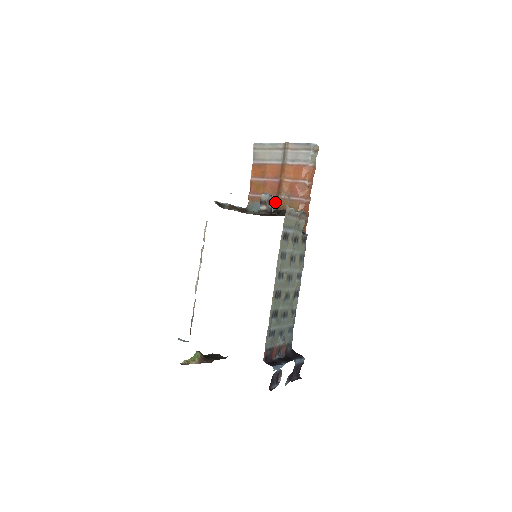
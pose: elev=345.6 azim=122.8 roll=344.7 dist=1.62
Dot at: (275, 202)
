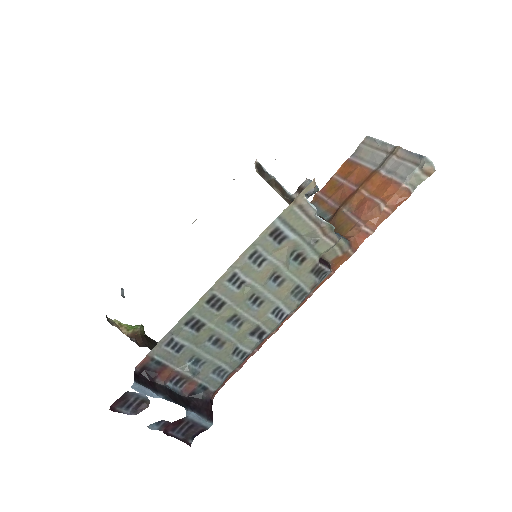
Dot at: (333, 213)
